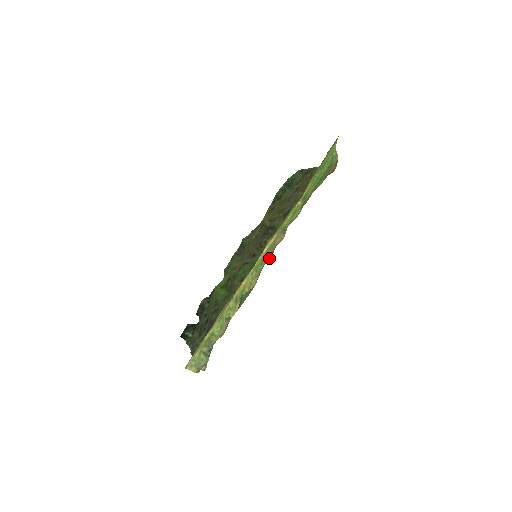
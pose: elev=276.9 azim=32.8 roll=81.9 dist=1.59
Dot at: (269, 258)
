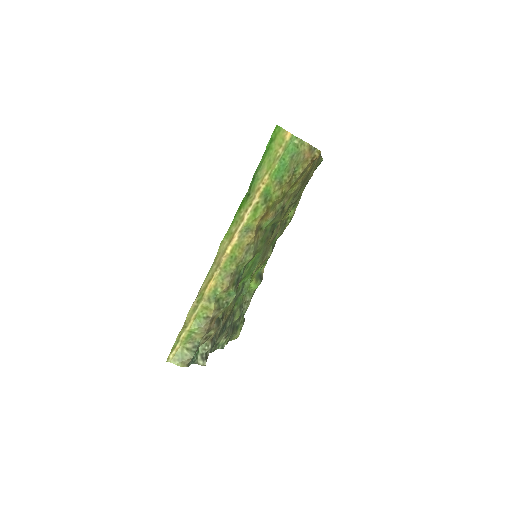
Dot at: (245, 257)
